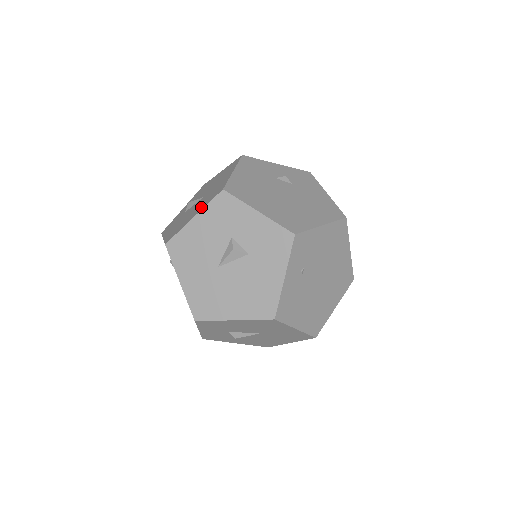
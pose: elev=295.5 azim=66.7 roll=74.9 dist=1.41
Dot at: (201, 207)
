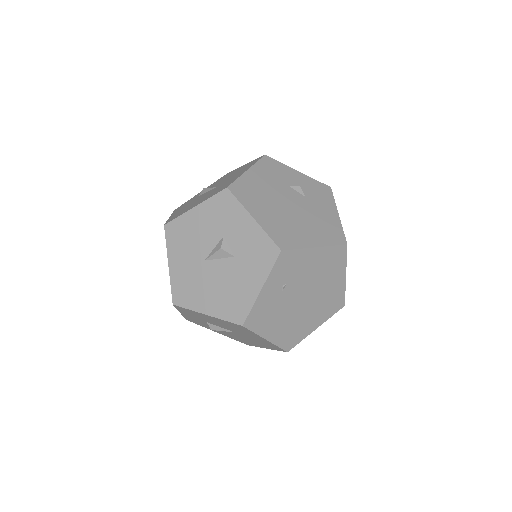
Dot at: (205, 198)
